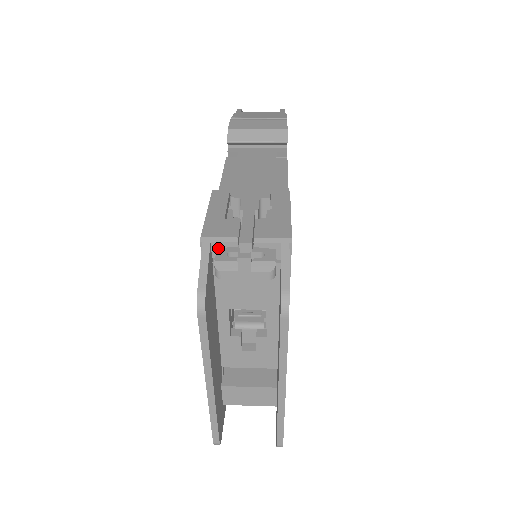
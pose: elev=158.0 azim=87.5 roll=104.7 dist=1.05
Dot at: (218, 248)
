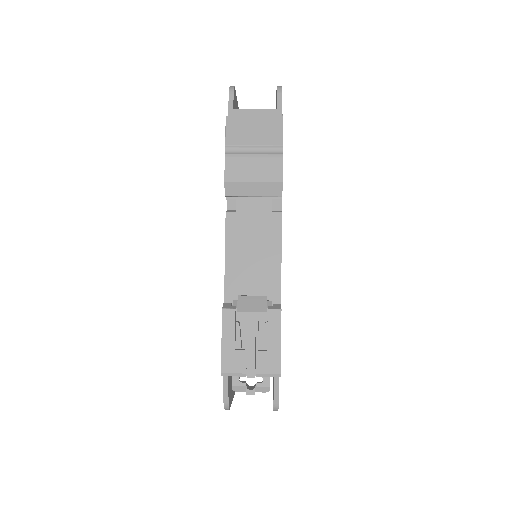
Dot at: (233, 373)
